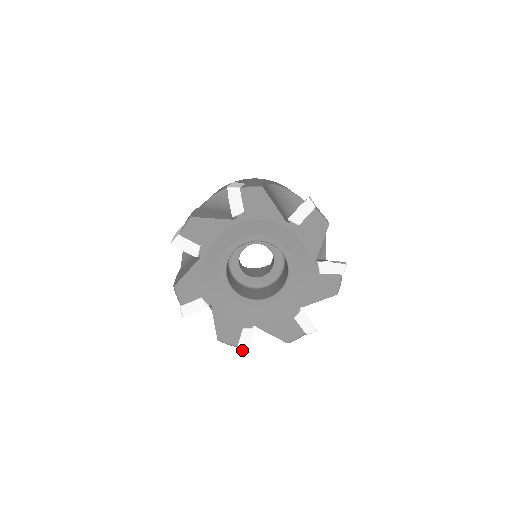
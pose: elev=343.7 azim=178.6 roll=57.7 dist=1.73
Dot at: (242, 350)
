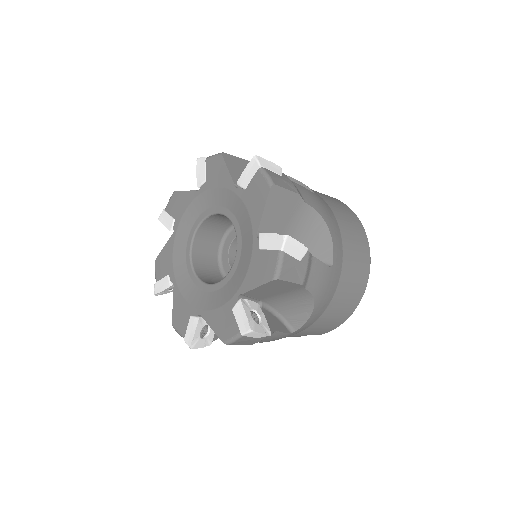
Dot at: (155, 289)
